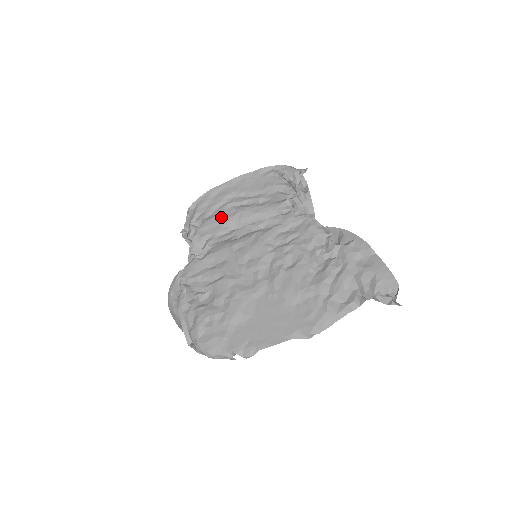
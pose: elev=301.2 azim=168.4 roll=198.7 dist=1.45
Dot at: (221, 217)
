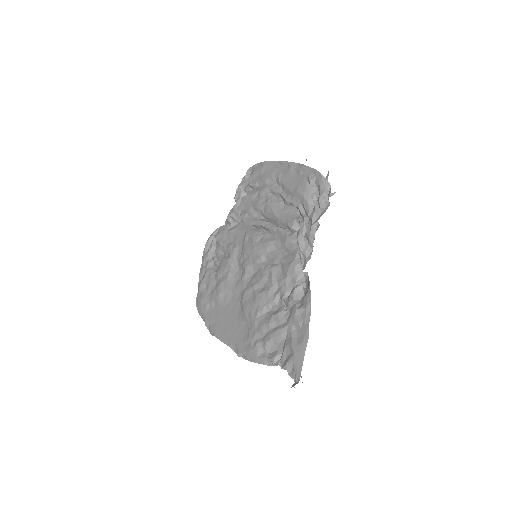
Dot at: (257, 198)
